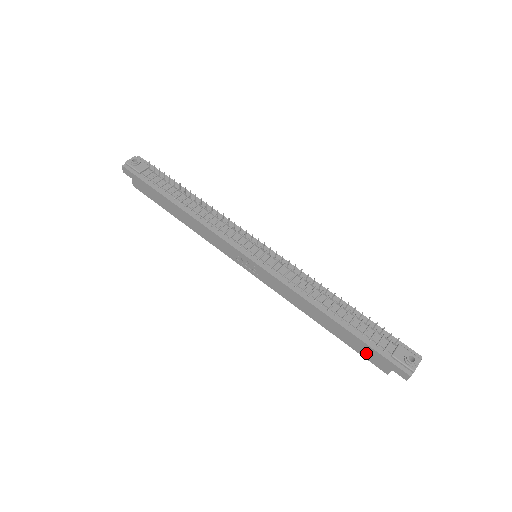
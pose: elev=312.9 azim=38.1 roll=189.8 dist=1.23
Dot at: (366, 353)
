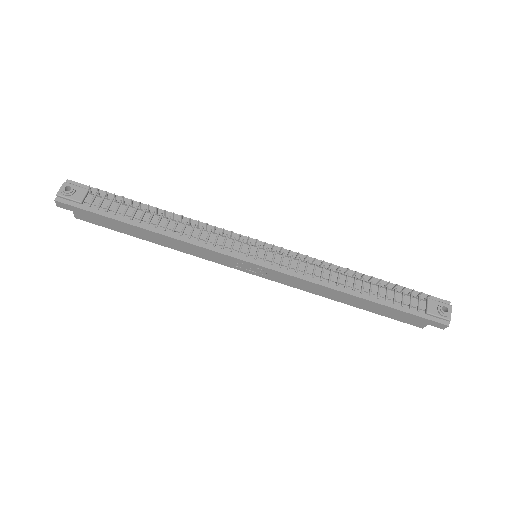
Dot at: (399, 317)
